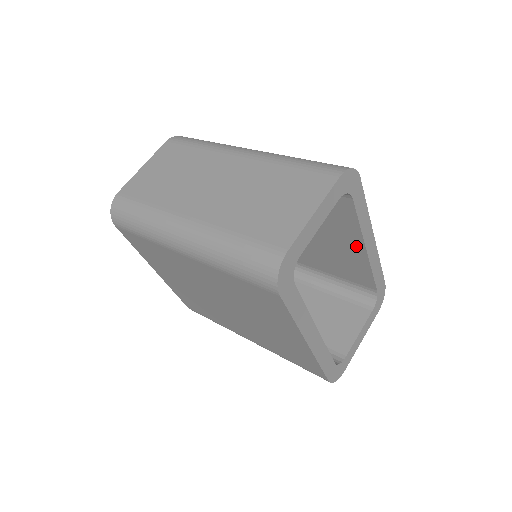
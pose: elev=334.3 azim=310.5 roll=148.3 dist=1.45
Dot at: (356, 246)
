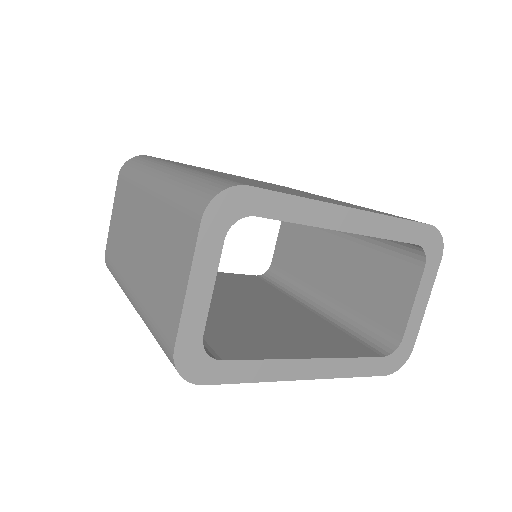
Dot at: occluded
